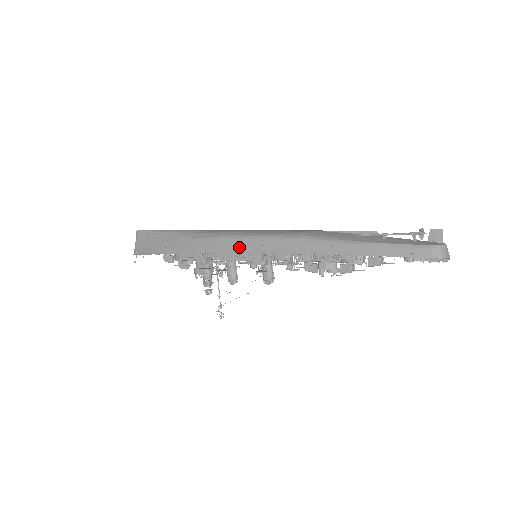
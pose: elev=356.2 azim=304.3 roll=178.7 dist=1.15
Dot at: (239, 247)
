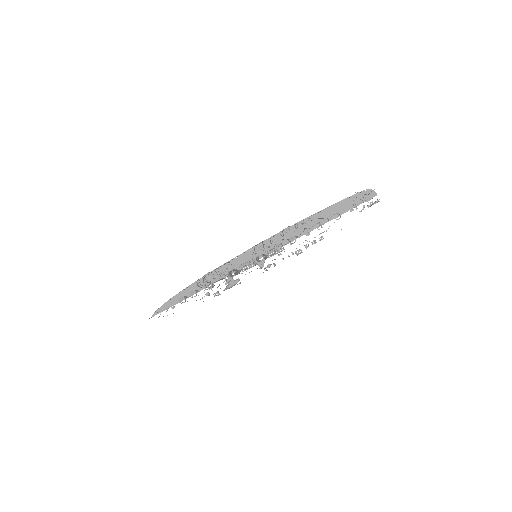
Dot at: occluded
